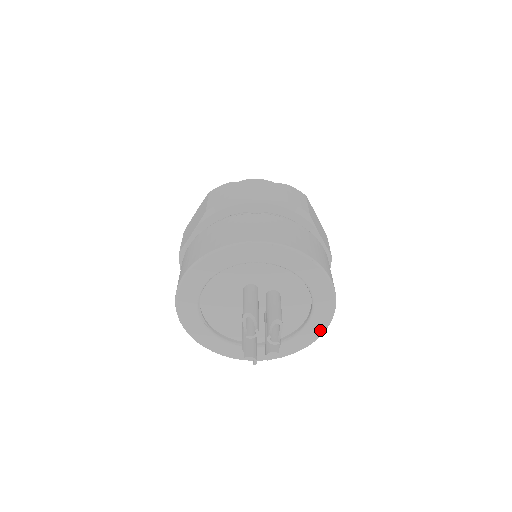
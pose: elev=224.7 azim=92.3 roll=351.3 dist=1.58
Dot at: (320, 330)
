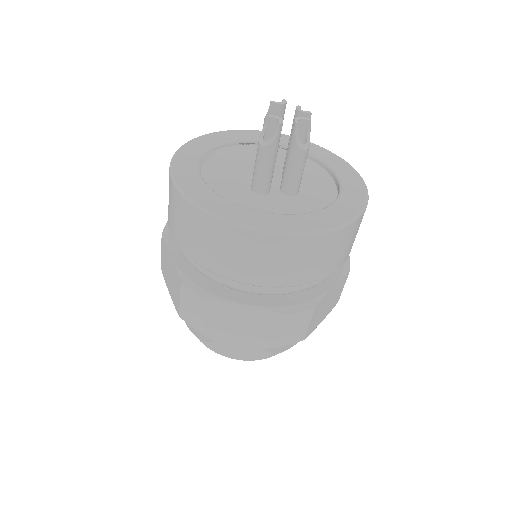
Dot at: (356, 208)
